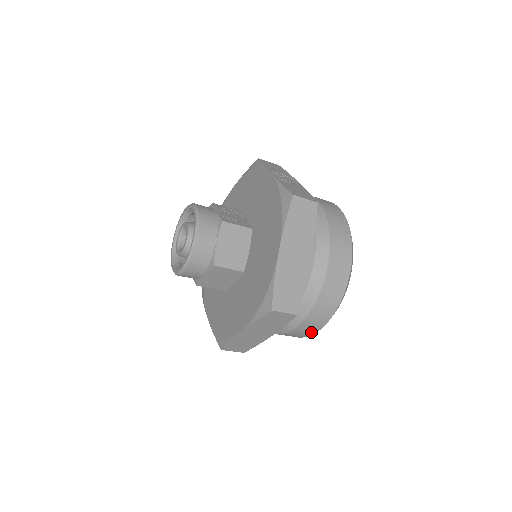
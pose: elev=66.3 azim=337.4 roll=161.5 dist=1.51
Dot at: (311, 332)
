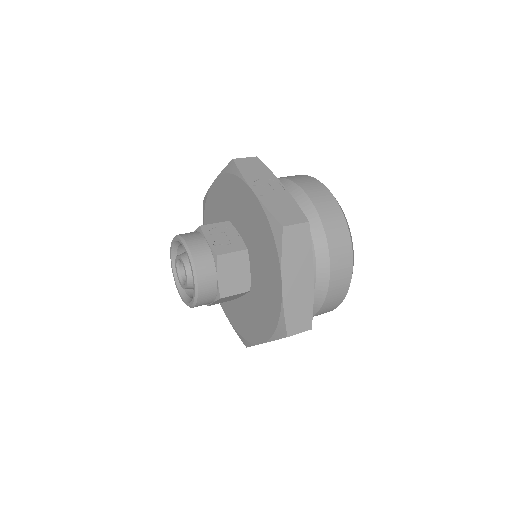
Dot at: occluded
